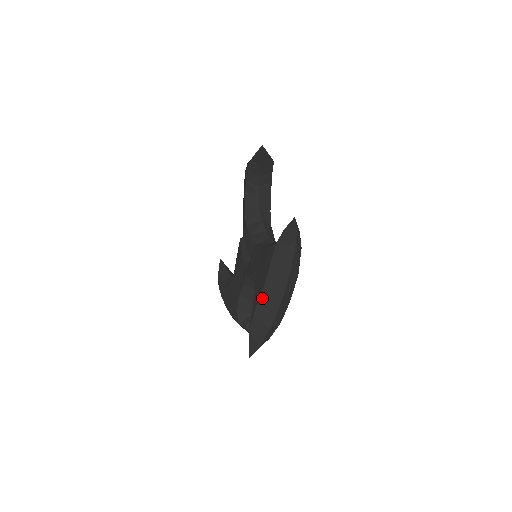
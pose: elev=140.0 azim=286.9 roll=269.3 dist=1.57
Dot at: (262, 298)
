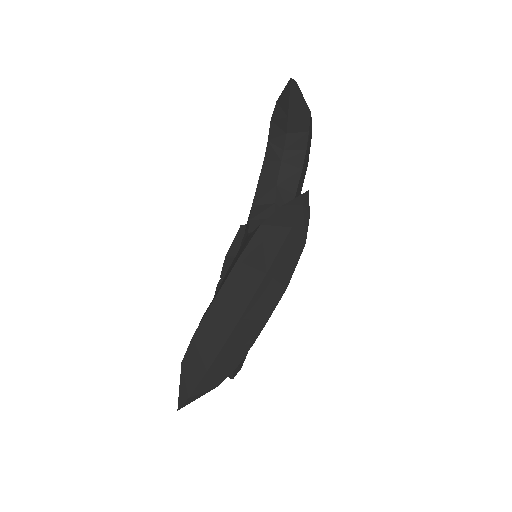
Dot at: (210, 312)
